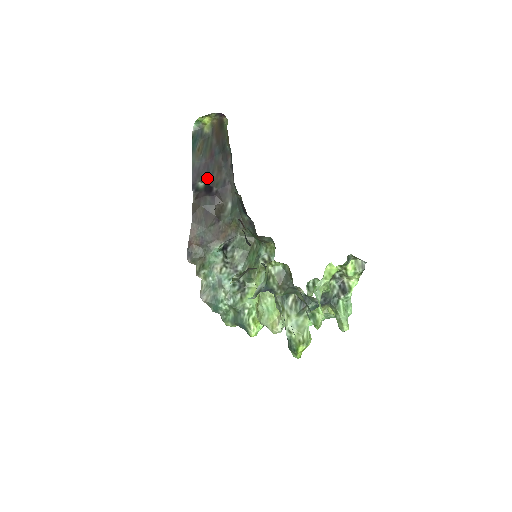
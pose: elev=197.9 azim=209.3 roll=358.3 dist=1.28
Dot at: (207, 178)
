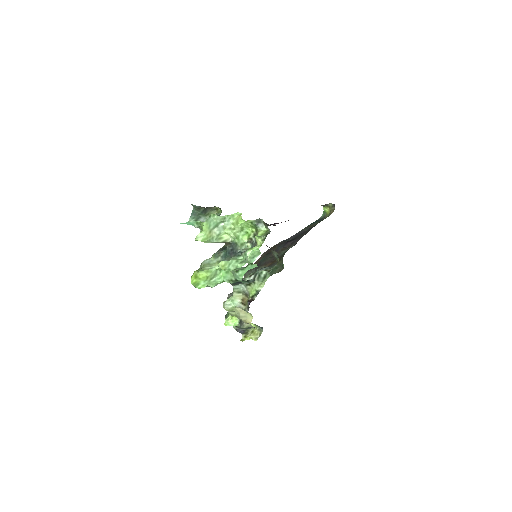
Dot at: occluded
